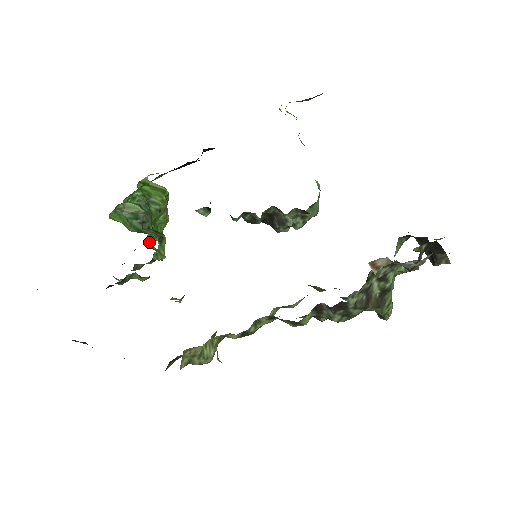
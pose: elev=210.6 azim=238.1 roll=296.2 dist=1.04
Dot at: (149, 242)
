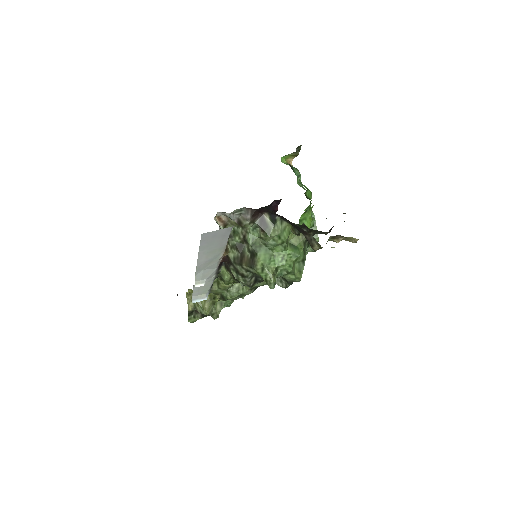
Dot at: occluded
